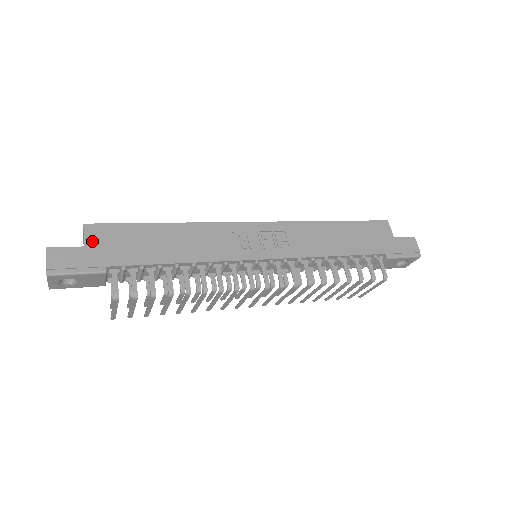
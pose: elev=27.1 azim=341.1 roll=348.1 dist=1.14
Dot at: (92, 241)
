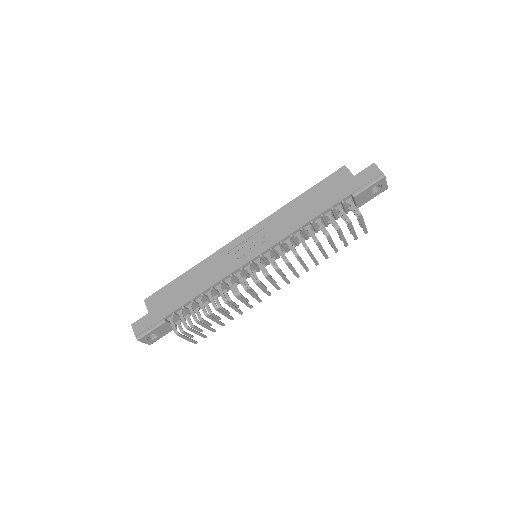
Dot at: (151, 308)
